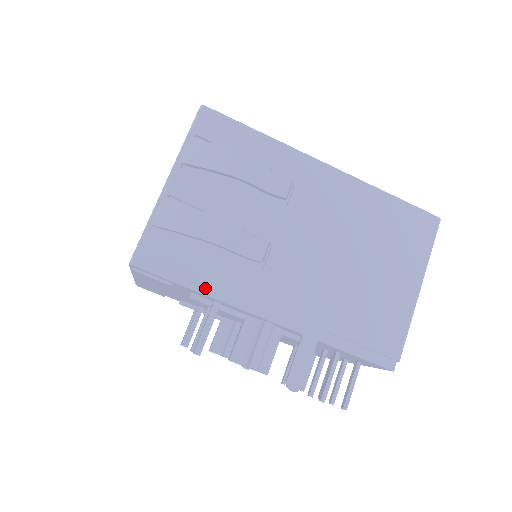
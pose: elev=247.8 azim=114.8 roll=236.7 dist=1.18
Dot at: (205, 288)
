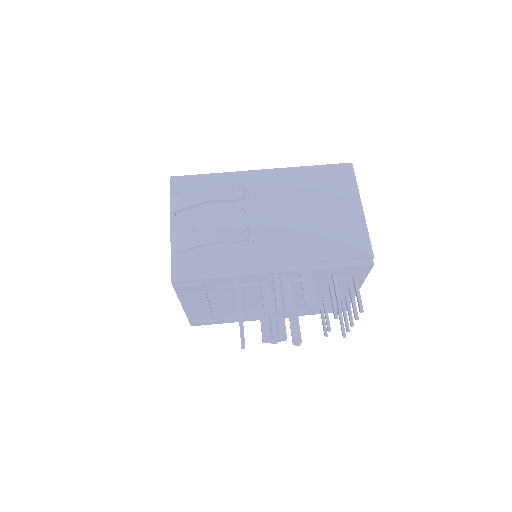
Dot at: (224, 273)
